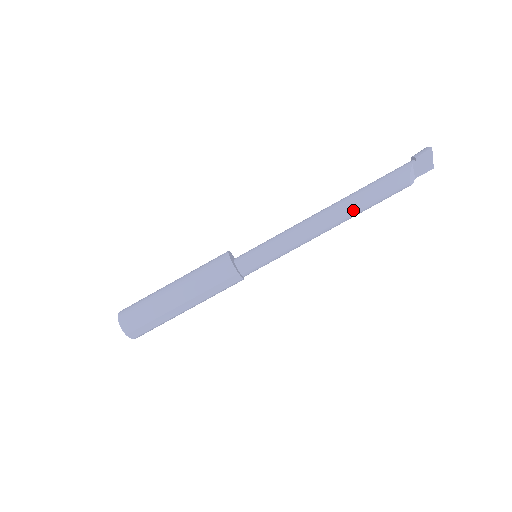
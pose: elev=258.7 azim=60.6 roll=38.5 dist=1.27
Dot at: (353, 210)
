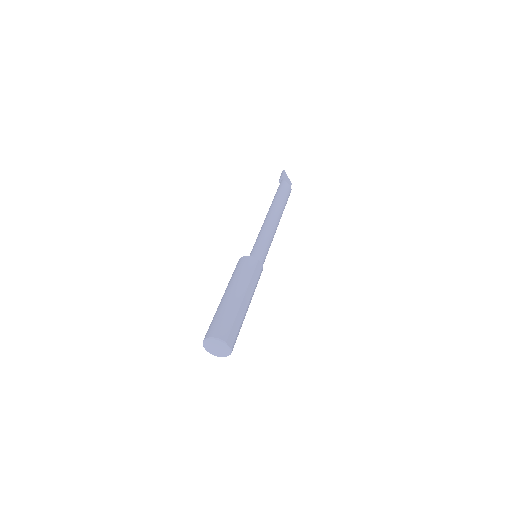
Dot at: (280, 207)
